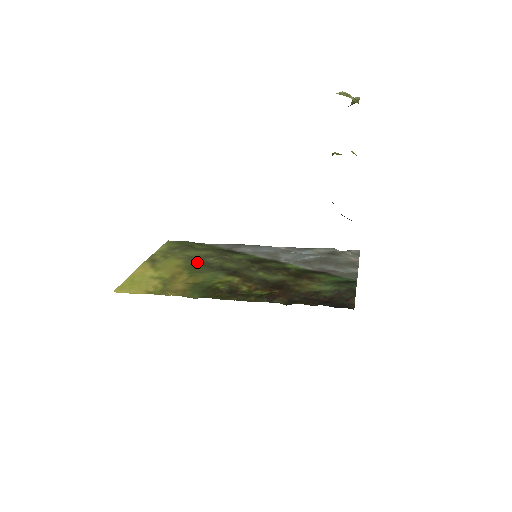
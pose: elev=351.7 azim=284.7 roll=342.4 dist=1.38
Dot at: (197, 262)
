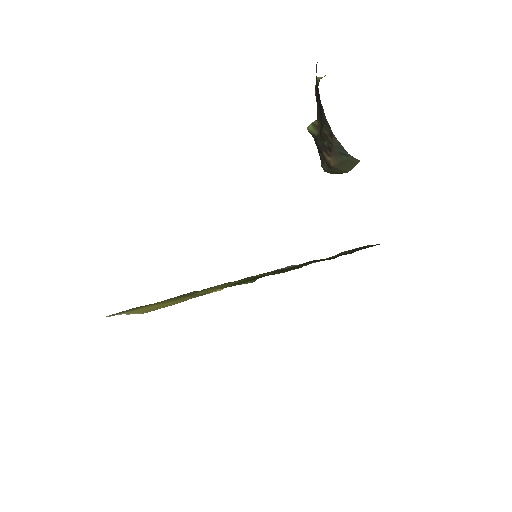
Dot at: occluded
